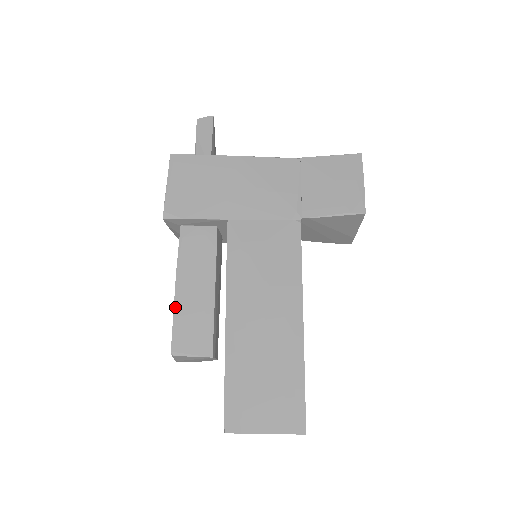
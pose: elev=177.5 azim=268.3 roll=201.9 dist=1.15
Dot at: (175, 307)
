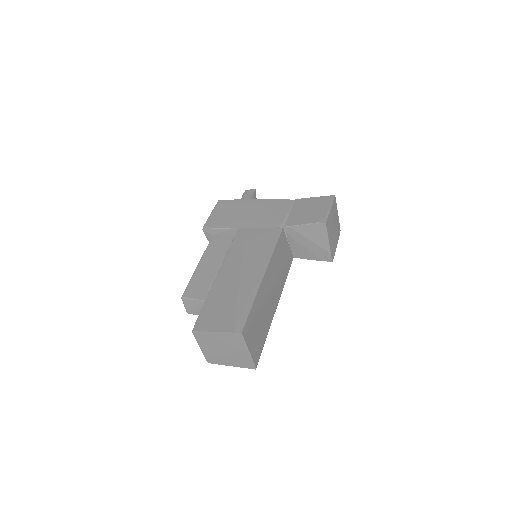
Dot at: (193, 274)
